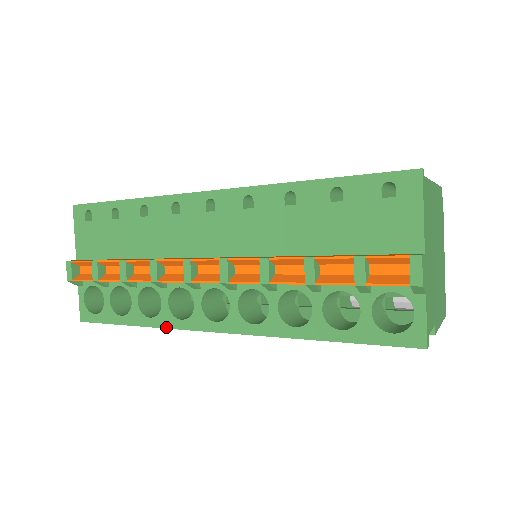
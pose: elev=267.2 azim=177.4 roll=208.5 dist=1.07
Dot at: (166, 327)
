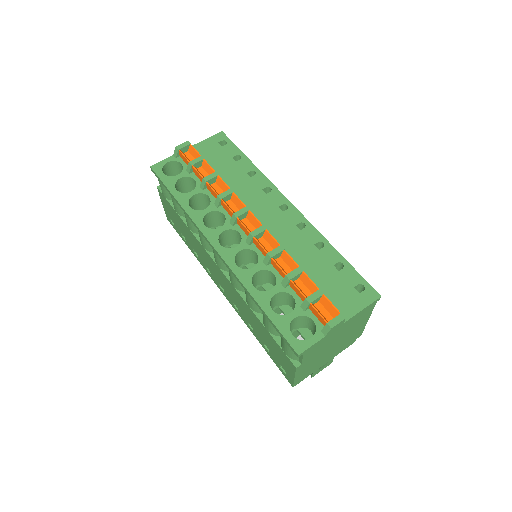
Dot at: (192, 219)
